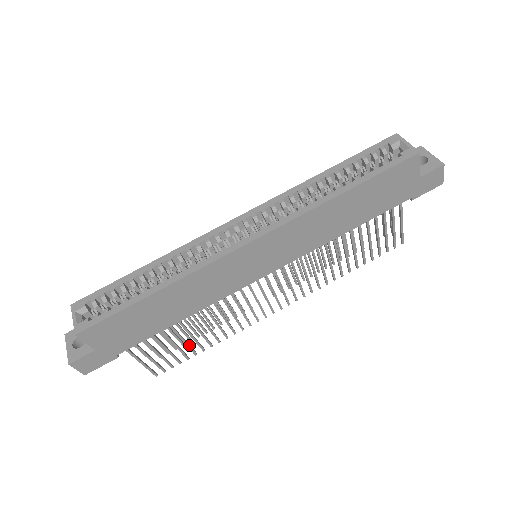
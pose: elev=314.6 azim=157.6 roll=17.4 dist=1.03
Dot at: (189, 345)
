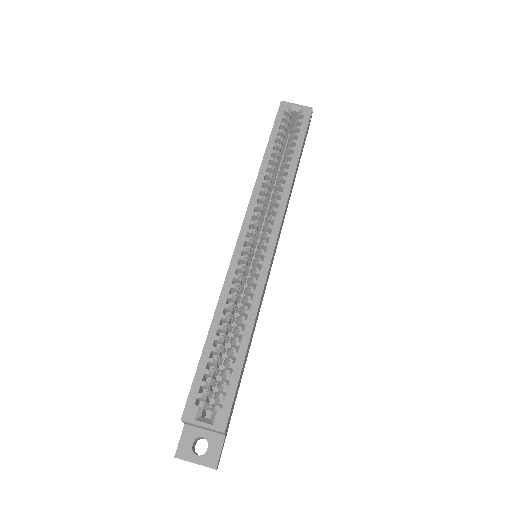
Dot at: occluded
